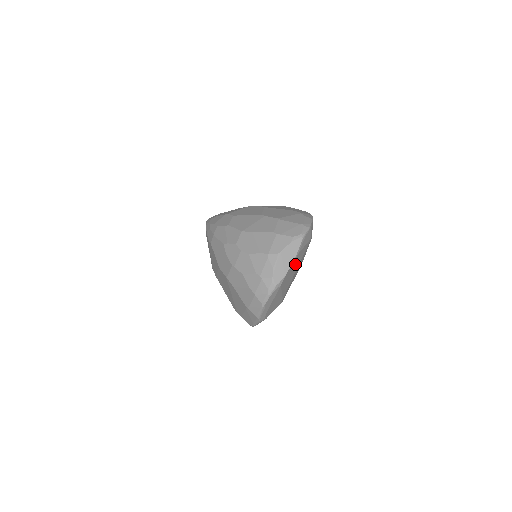
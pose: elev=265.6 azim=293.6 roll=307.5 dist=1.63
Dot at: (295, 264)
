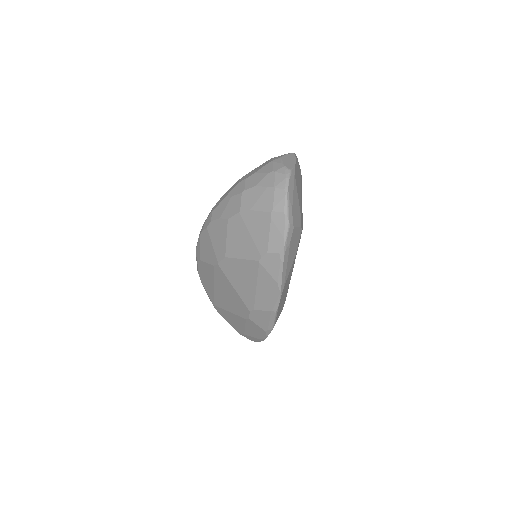
Dot at: (298, 176)
